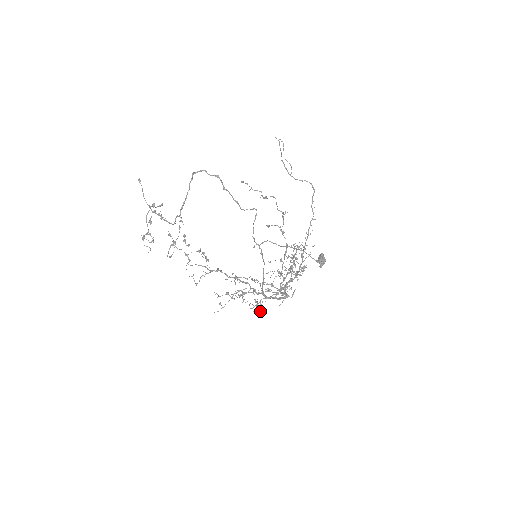
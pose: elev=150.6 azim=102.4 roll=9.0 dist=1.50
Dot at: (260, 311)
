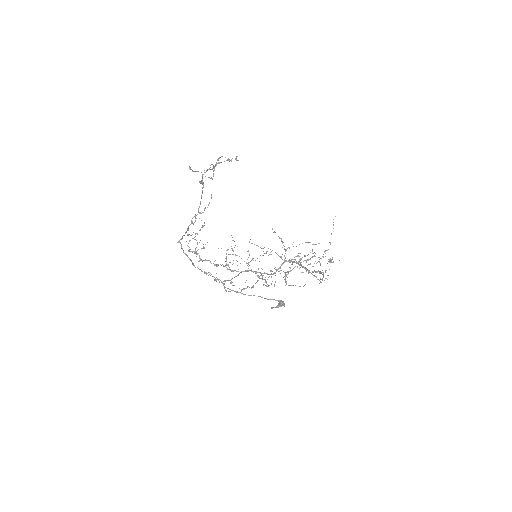
Dot at: occluded
